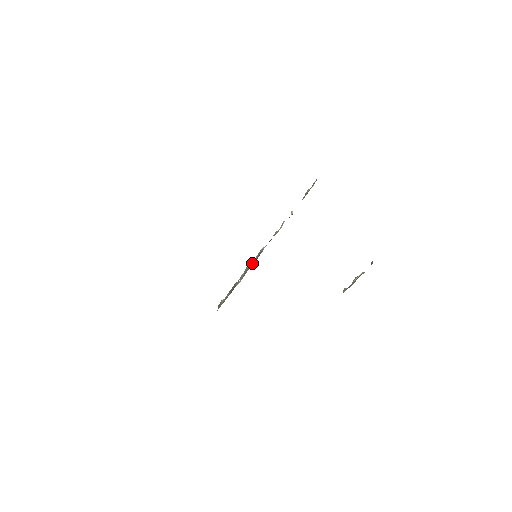
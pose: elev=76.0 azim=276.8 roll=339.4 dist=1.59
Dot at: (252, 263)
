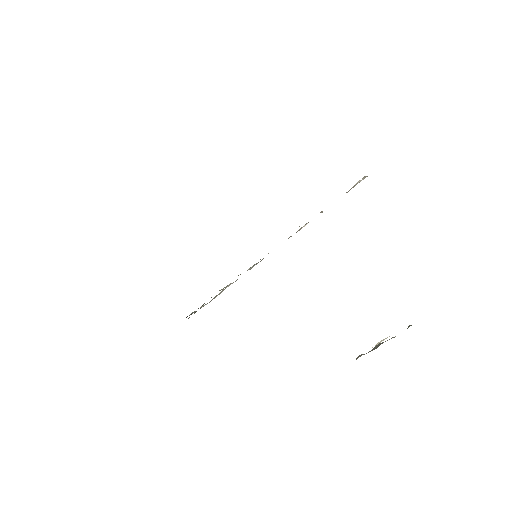
Dot at: occluded
